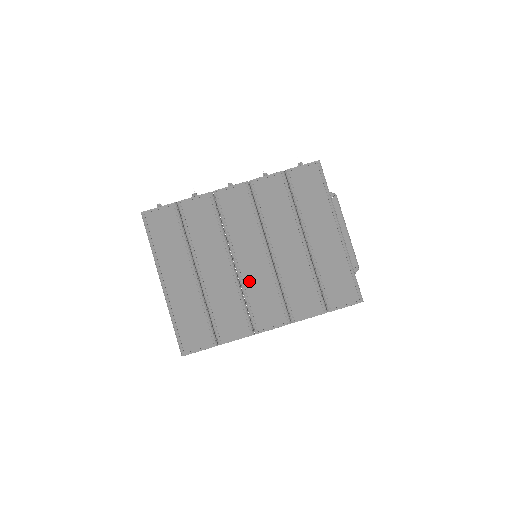
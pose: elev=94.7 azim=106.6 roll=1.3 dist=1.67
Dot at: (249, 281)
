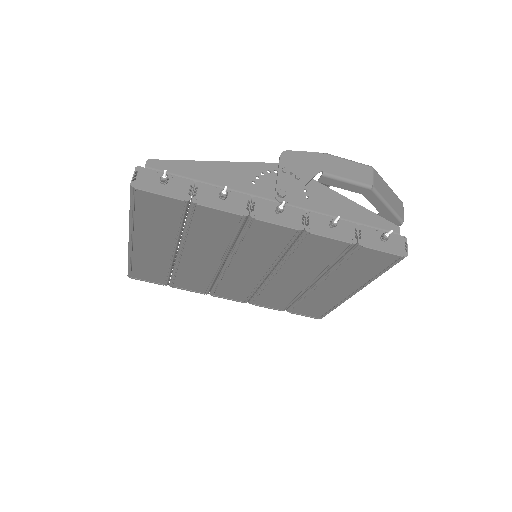
Dot at: (231, 276)
